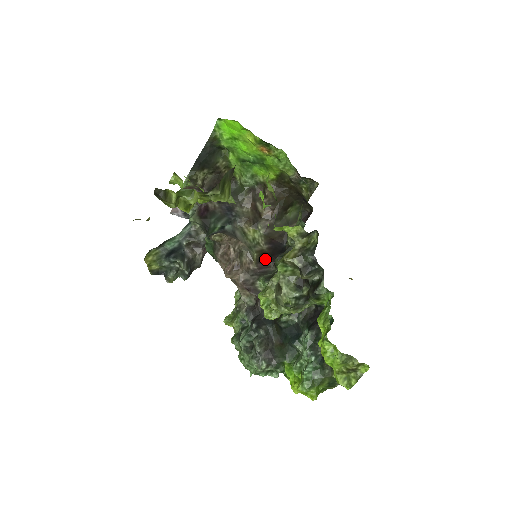
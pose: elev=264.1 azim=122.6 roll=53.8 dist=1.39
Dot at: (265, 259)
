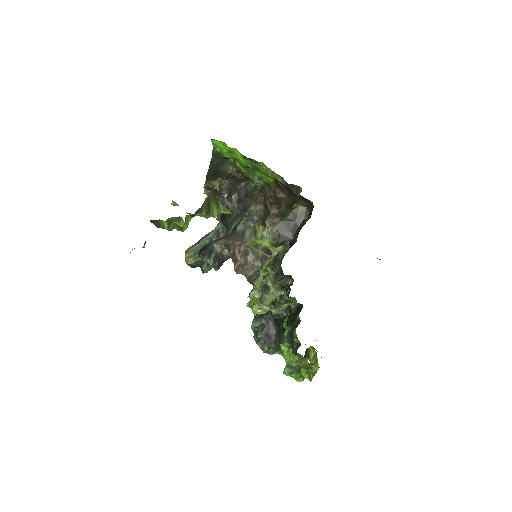
Dot at: (270, 255)
